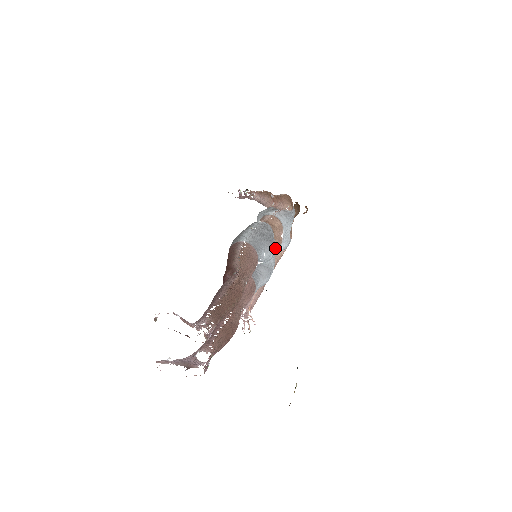
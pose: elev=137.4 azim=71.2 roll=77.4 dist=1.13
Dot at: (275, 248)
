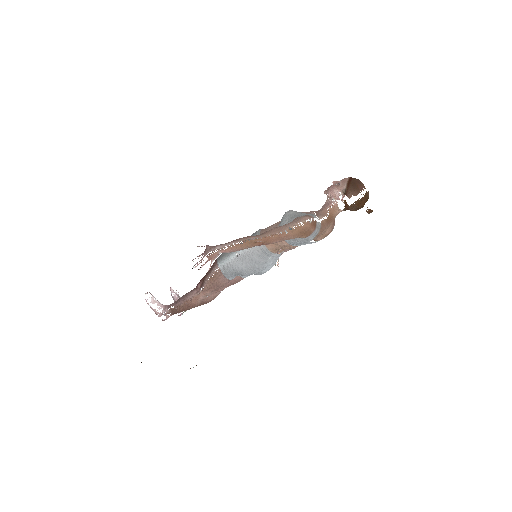
Dot at: (258, 271)
